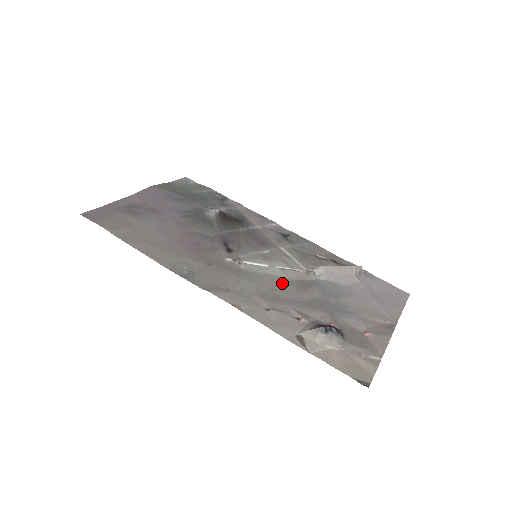
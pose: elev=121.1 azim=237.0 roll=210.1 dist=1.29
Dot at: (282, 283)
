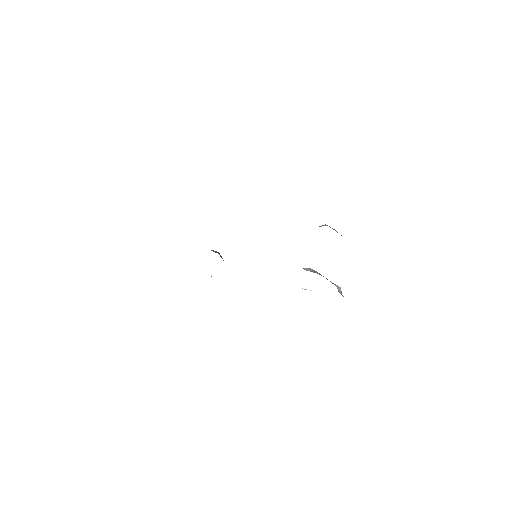
Dot at: occluded
